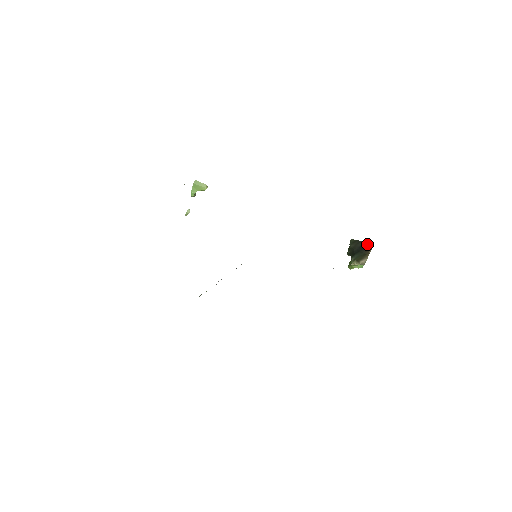
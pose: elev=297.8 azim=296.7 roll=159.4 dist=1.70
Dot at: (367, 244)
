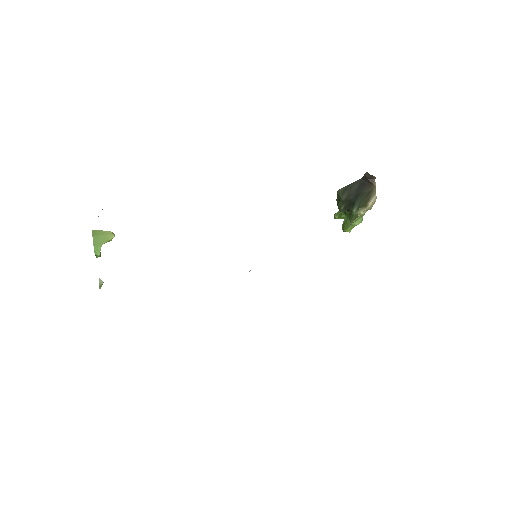
Dot at: (366, 178)
